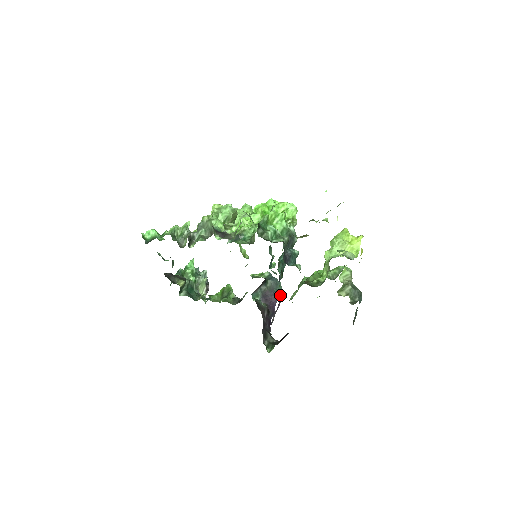
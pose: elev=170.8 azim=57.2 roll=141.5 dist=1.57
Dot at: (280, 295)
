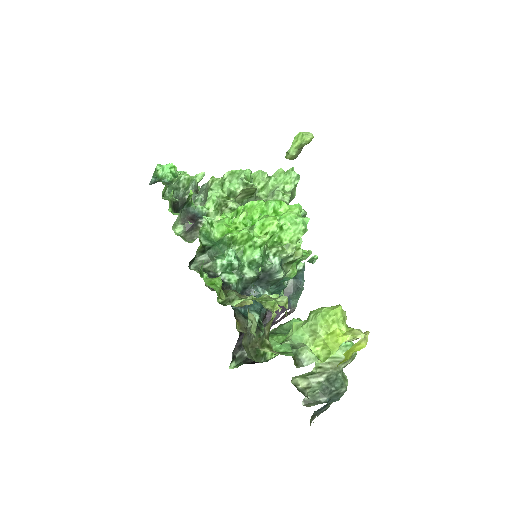
Dot at: (291, 306)
